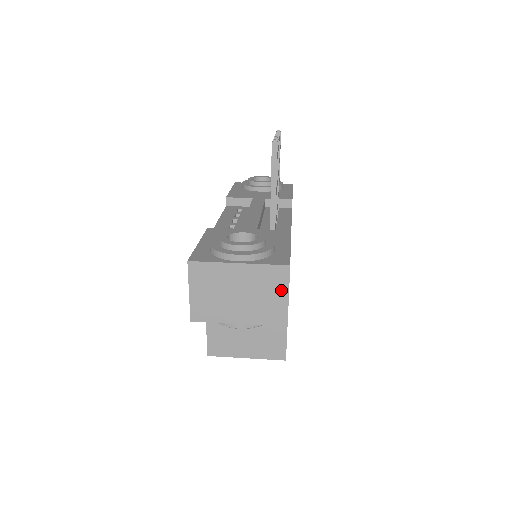
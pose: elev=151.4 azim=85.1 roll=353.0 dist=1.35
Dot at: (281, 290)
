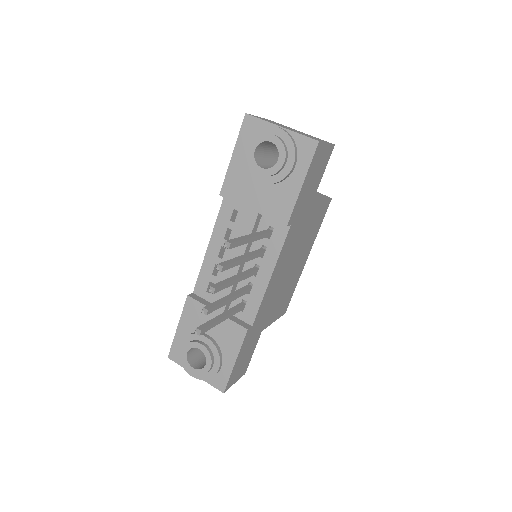
Dot at: occluded
